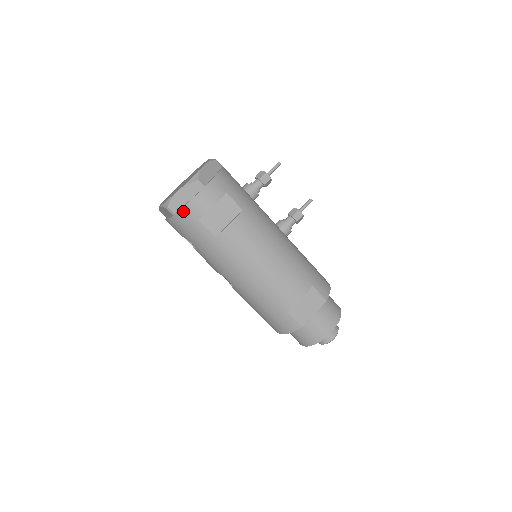
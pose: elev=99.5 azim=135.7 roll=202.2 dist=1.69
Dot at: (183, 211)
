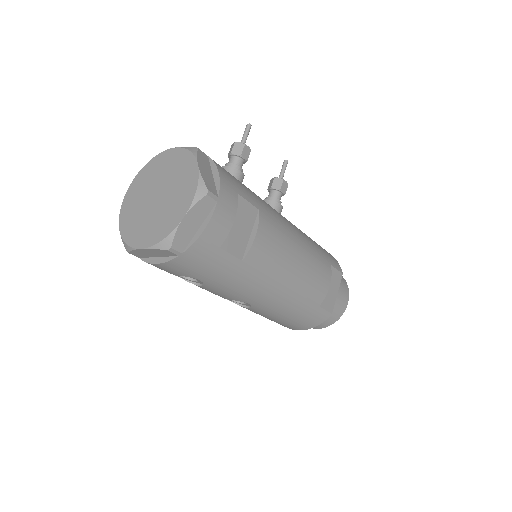
Dot at: (197, 245)
